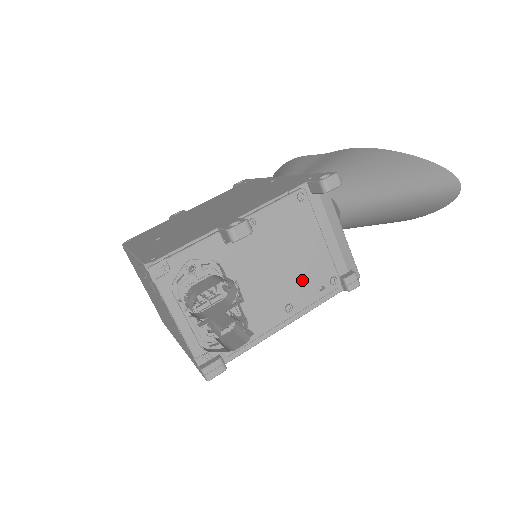
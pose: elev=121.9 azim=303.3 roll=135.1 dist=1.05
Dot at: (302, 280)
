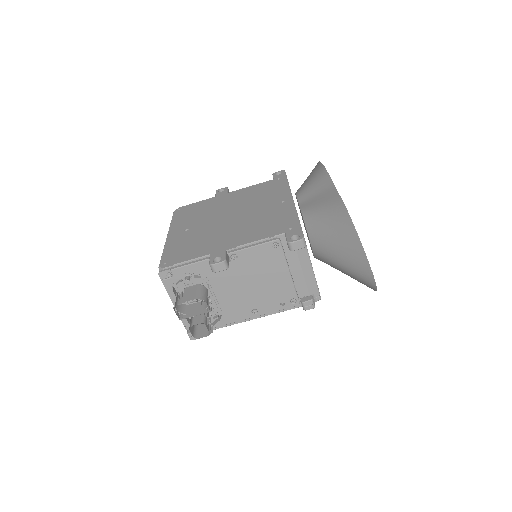
Dot at: (268, 297)
